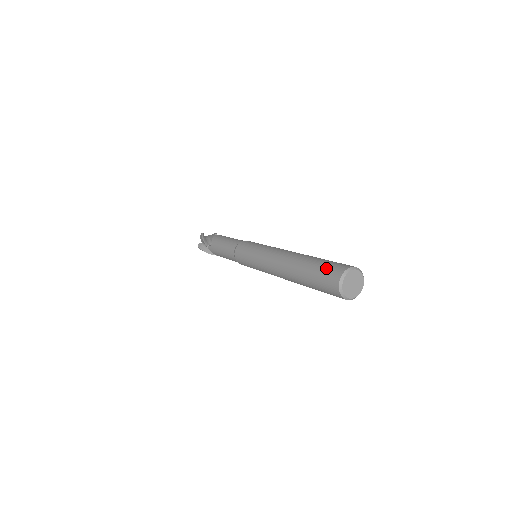
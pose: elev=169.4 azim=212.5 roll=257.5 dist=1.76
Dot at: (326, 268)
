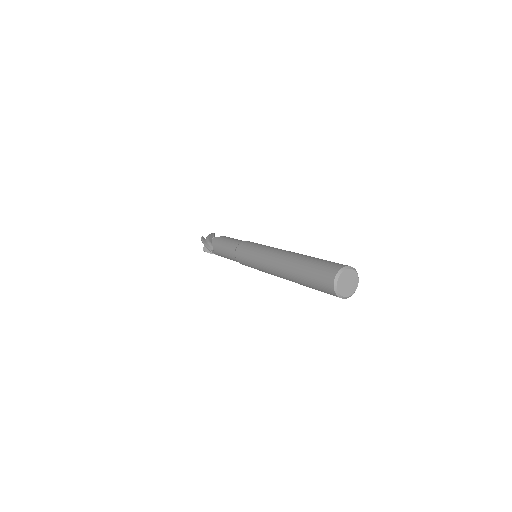
Dot at: (318, 275)
